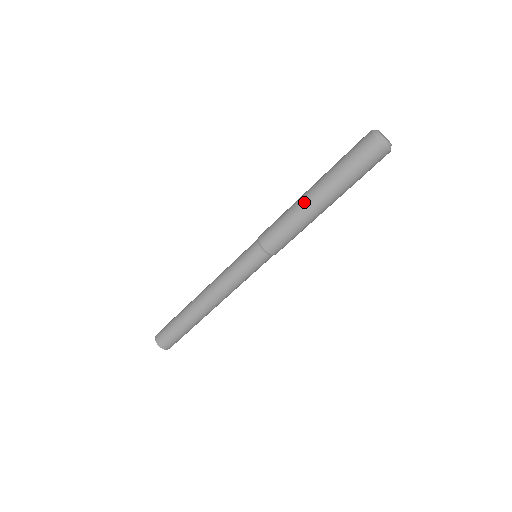
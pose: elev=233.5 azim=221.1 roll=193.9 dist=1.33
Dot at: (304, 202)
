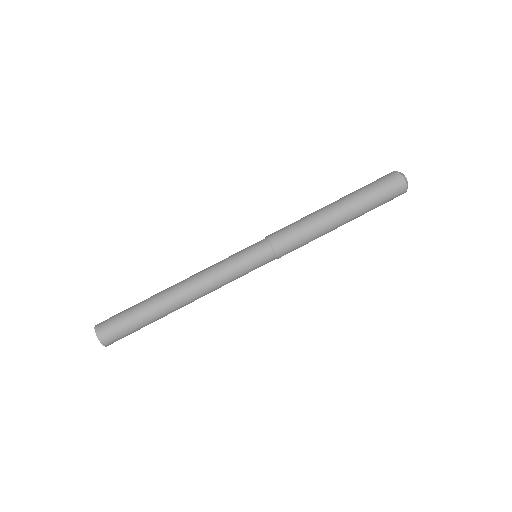
Dot at: (325, 211)
